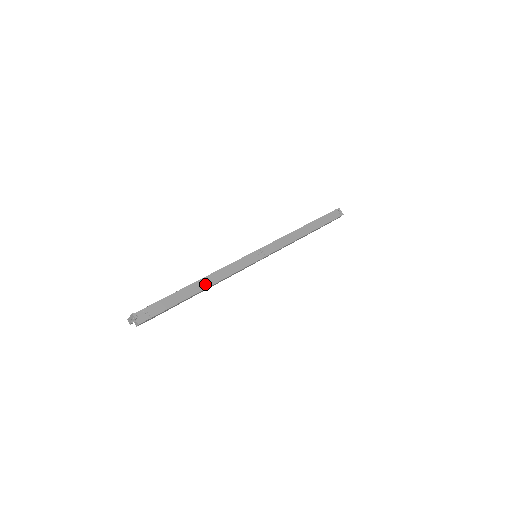
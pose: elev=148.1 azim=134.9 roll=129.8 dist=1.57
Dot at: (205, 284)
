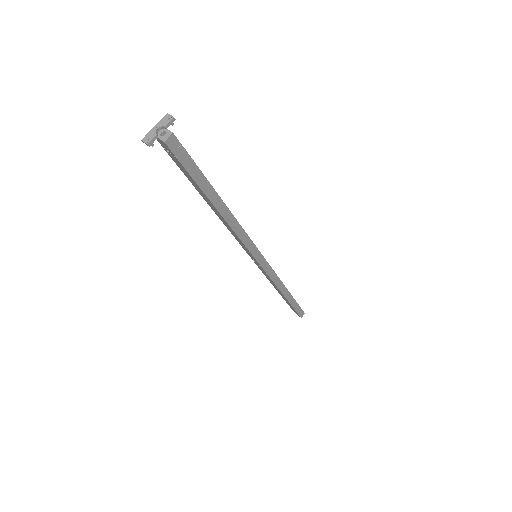
Dot at: occluded
